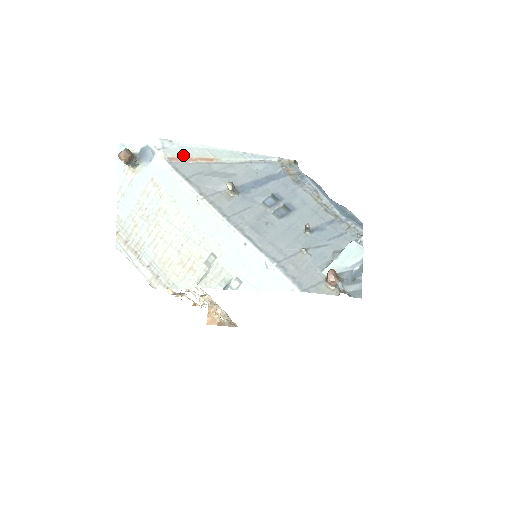
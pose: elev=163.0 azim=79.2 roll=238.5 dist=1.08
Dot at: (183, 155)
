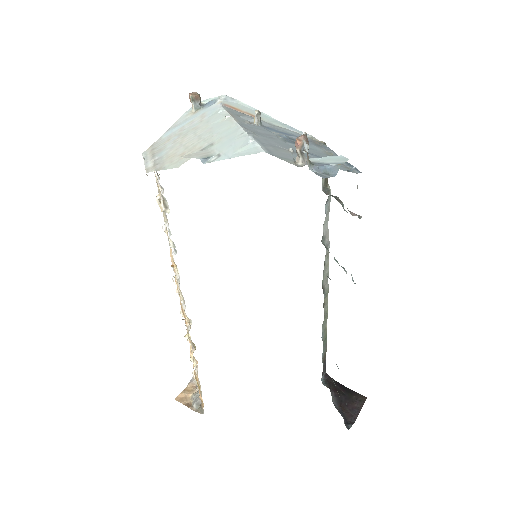
Dot at: (236, 107)
